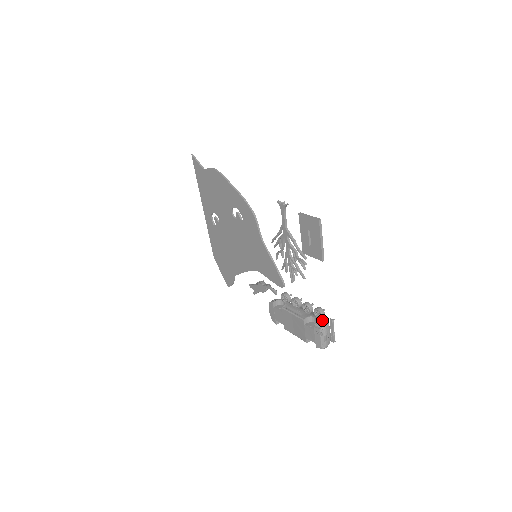
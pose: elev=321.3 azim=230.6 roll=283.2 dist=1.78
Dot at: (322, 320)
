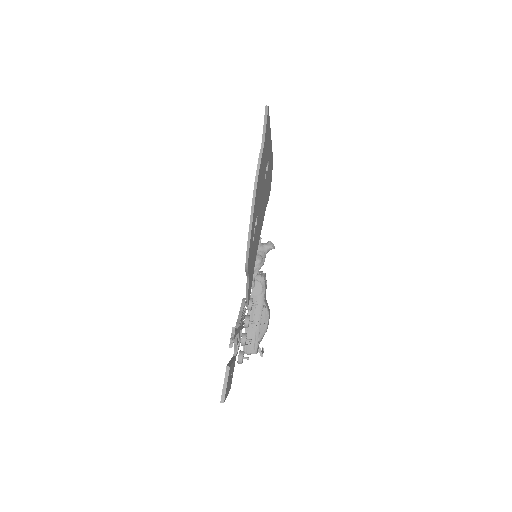
Dot at: (254, 348)
